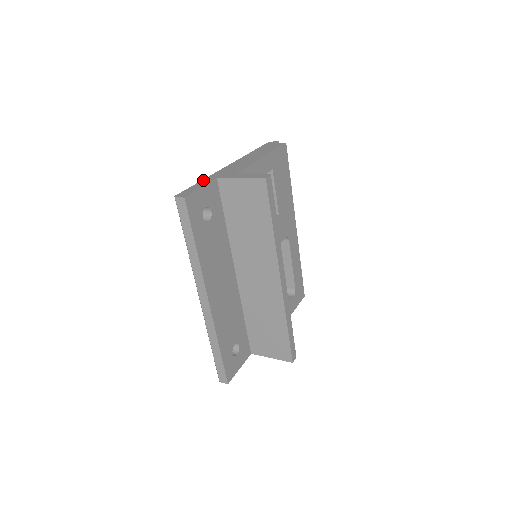
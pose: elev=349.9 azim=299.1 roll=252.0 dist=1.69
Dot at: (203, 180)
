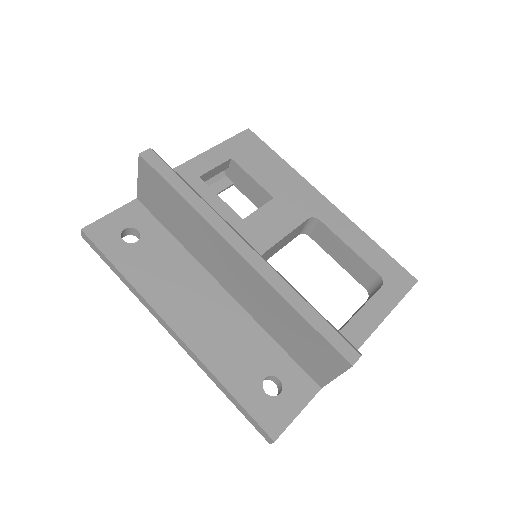
Dot at: occluded
